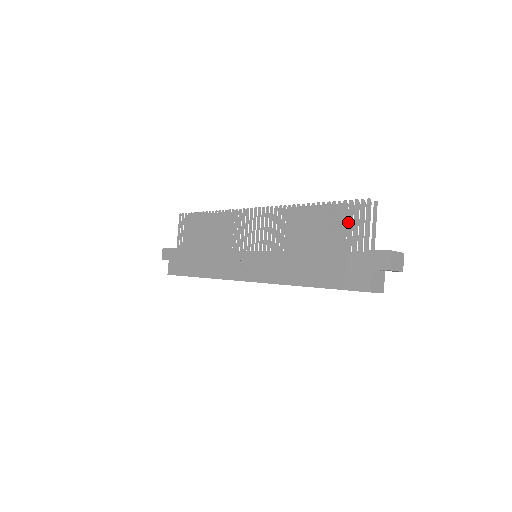
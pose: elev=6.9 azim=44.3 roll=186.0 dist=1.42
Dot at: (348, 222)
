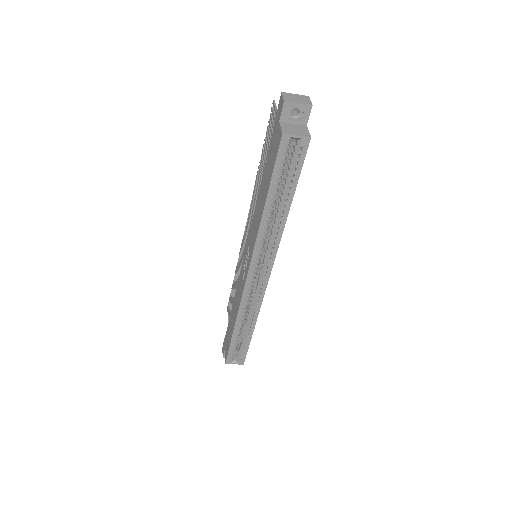
Dot at: (270, 132)
